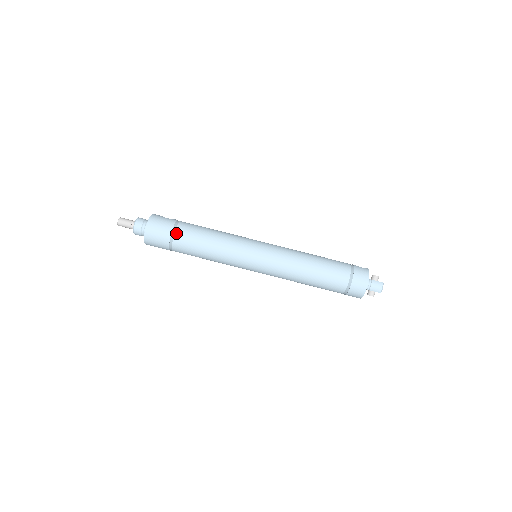
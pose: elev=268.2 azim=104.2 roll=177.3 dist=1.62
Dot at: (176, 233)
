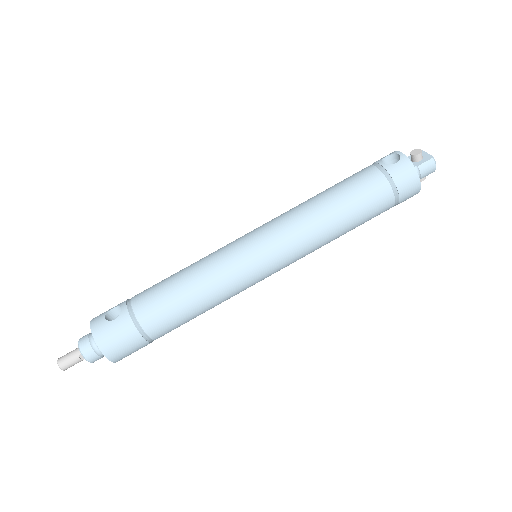
Dot at: (147, 331)
